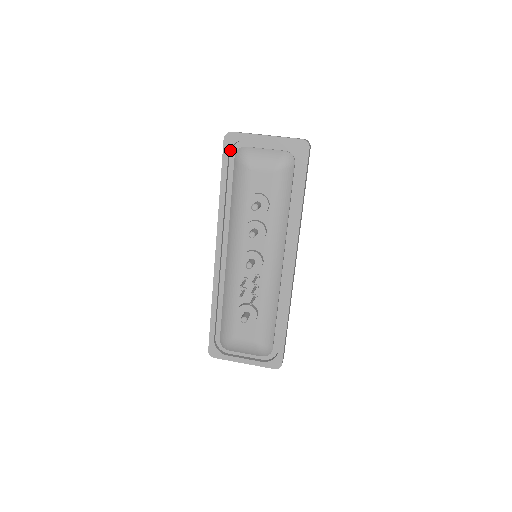
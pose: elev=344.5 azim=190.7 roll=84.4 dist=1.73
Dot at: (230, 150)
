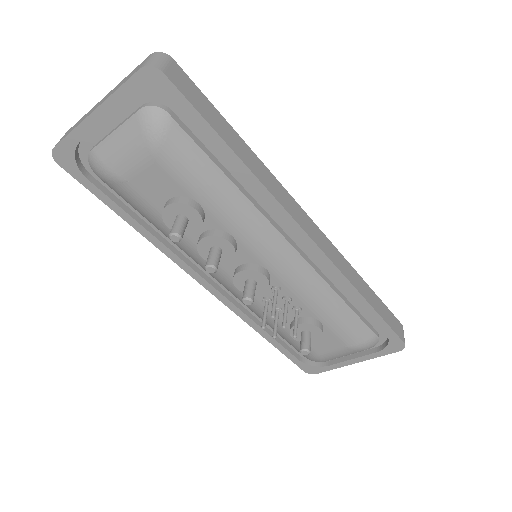
Dot at: (83, 168)
